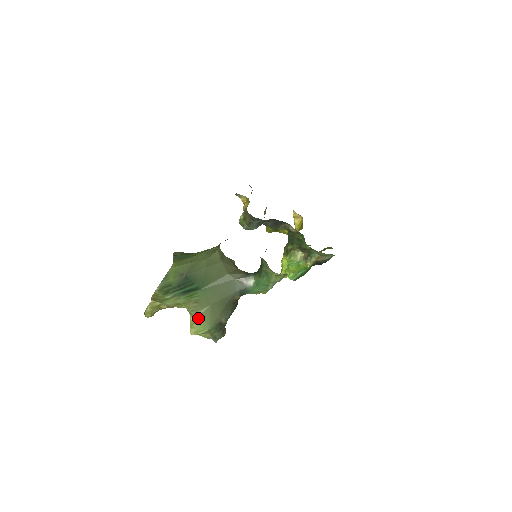
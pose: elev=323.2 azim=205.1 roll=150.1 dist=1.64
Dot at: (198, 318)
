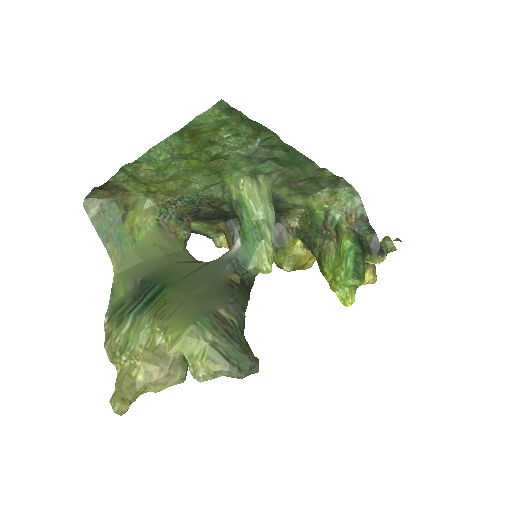
Dot at: (172, 319)
